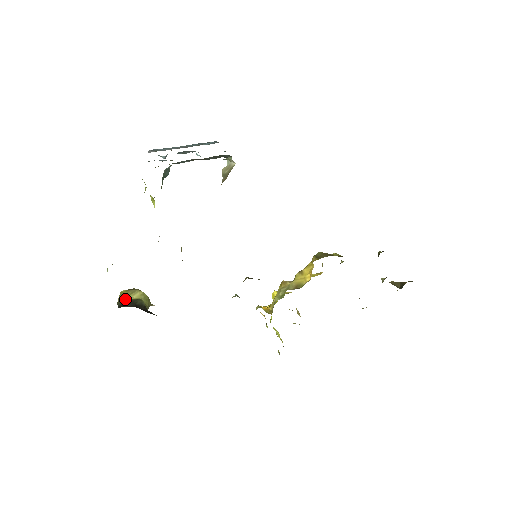
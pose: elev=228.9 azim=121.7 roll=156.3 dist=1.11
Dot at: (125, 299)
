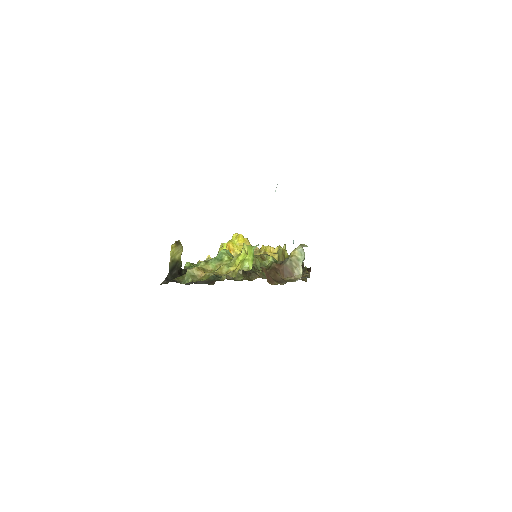
Dot at: (174, 260)
